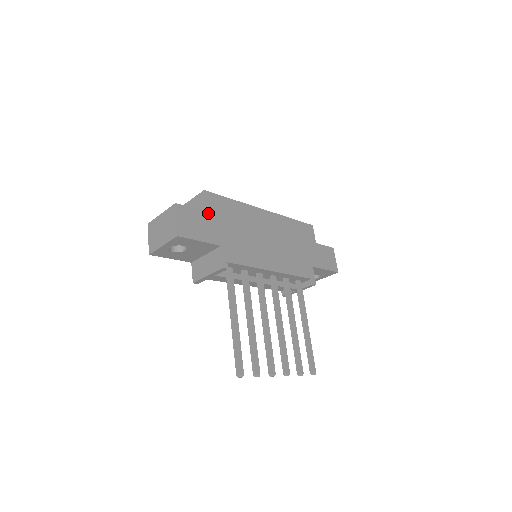
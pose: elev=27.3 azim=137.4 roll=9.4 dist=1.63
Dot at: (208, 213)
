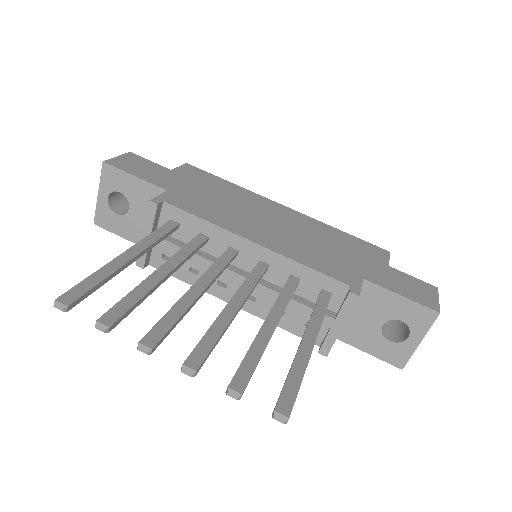
Dot at: (174, 172)
